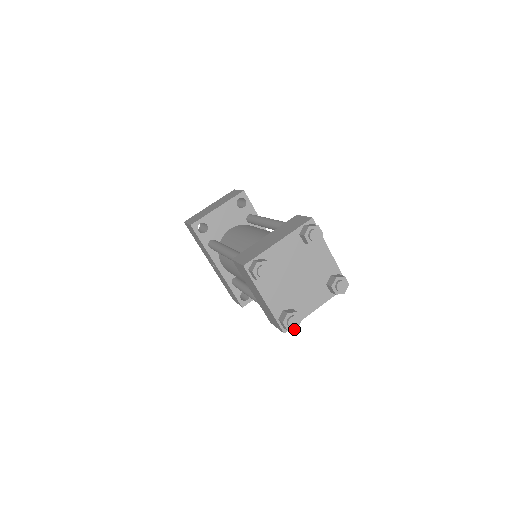
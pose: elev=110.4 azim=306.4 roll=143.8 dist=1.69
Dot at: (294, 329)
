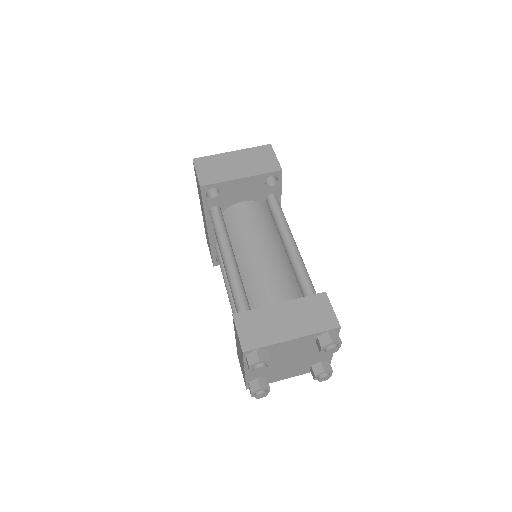
Dot at: occluded
